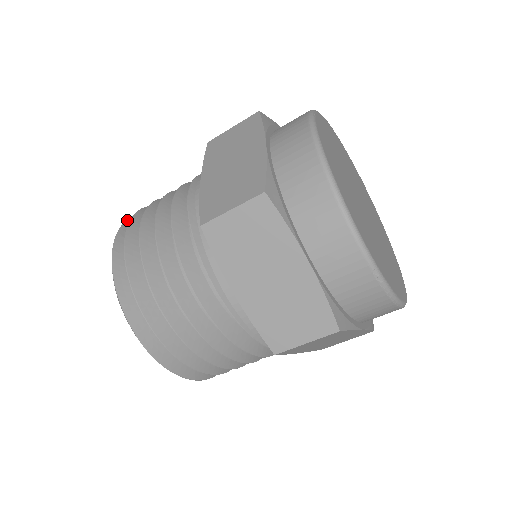
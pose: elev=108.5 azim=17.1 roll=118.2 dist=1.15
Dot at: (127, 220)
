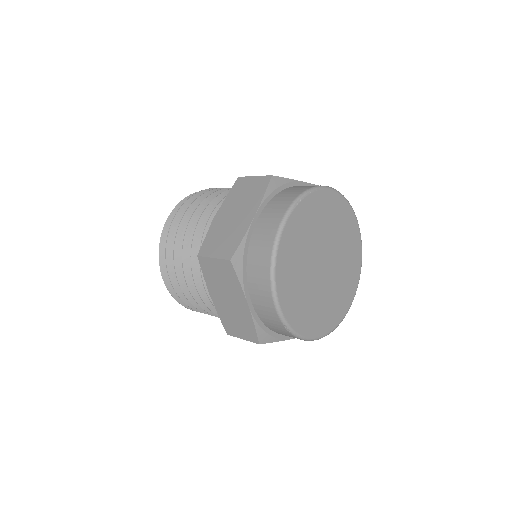
Dot at: (184, 199)
